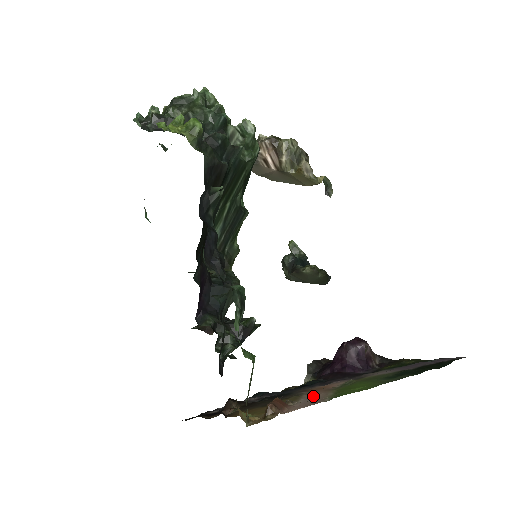
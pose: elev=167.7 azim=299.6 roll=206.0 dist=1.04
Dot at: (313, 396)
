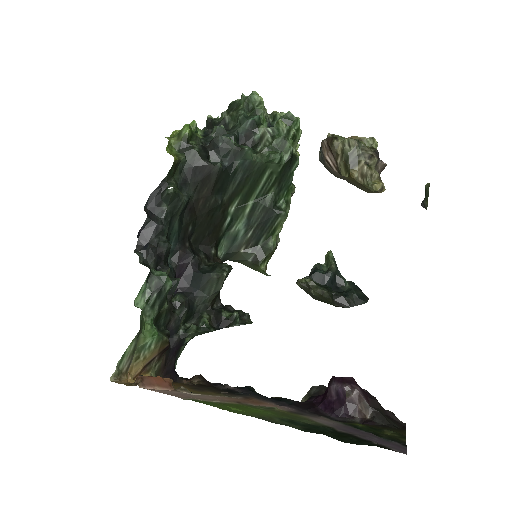
Dot at: (210, 397)
